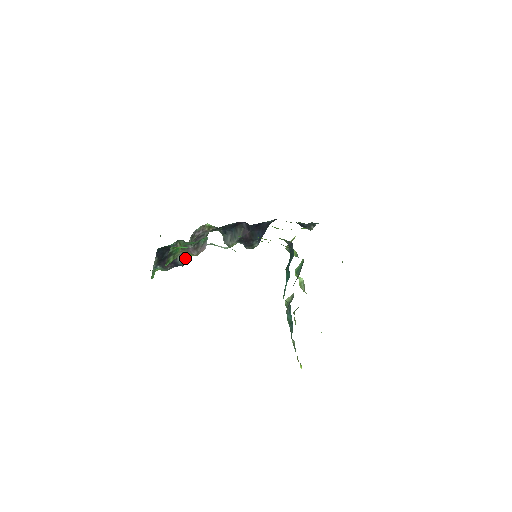
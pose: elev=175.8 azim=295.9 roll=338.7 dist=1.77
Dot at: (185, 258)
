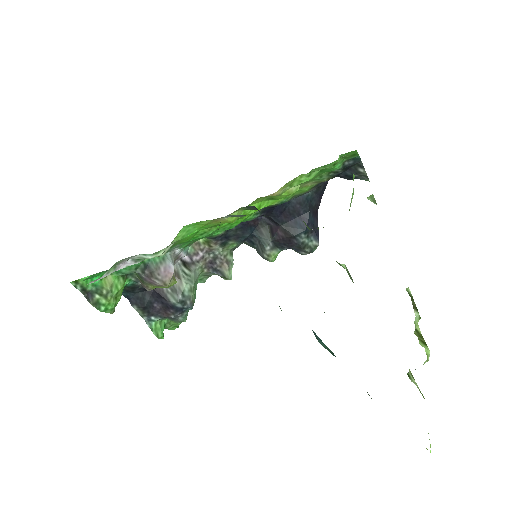
Dot at: (182, 296)
